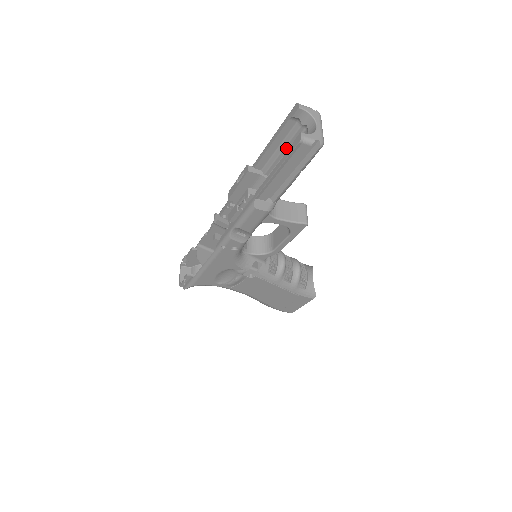
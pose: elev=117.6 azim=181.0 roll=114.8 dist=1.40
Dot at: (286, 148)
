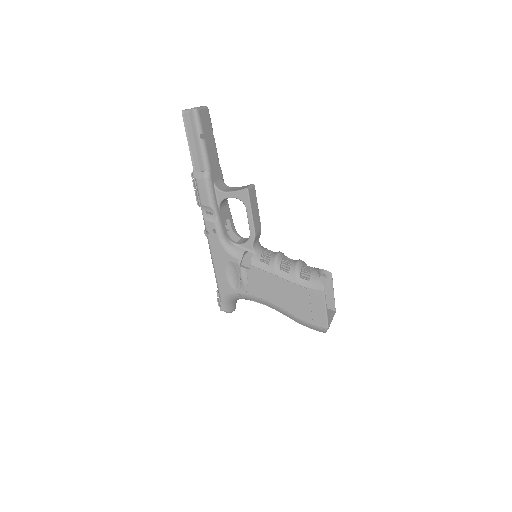
Dot at: occluded
